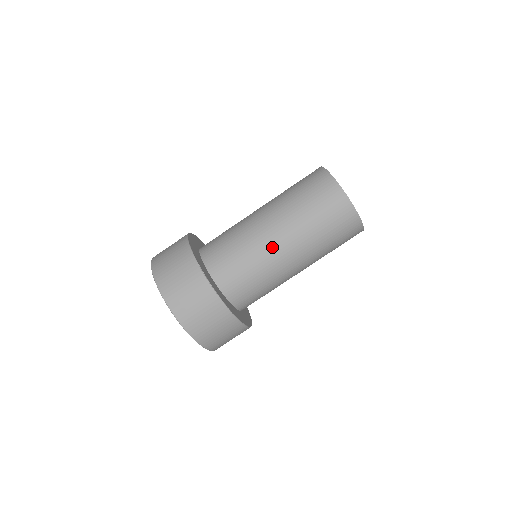
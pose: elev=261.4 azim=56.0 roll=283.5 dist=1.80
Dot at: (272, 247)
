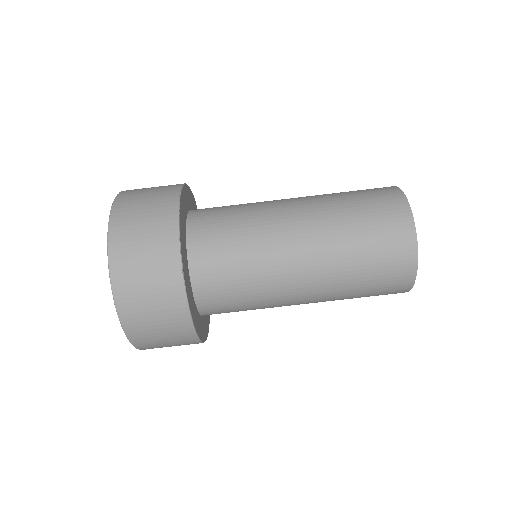
Dot at: (281, 213)
